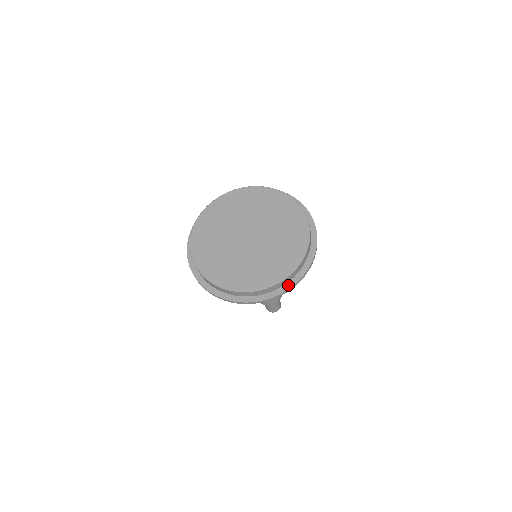
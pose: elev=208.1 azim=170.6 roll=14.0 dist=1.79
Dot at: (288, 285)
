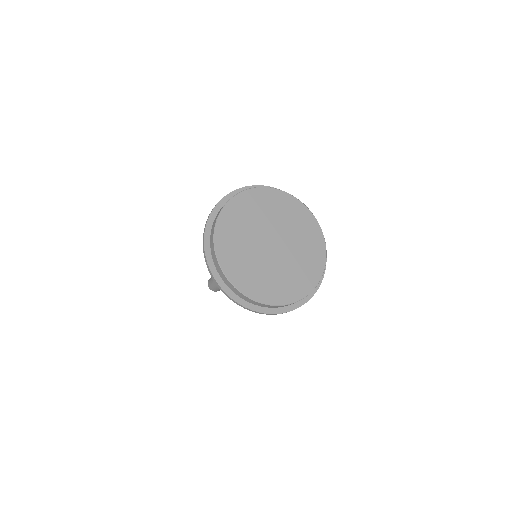
Dot at: (275, 310)
